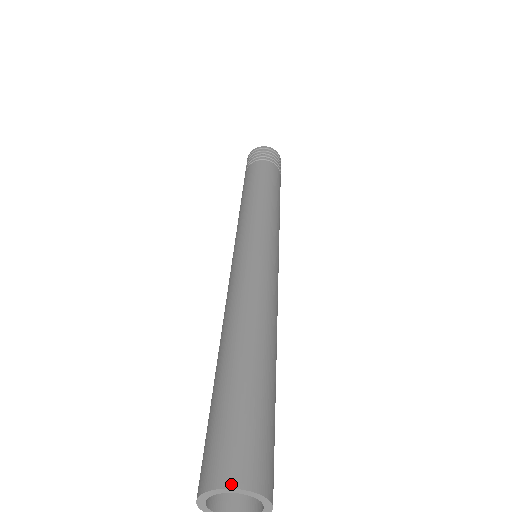
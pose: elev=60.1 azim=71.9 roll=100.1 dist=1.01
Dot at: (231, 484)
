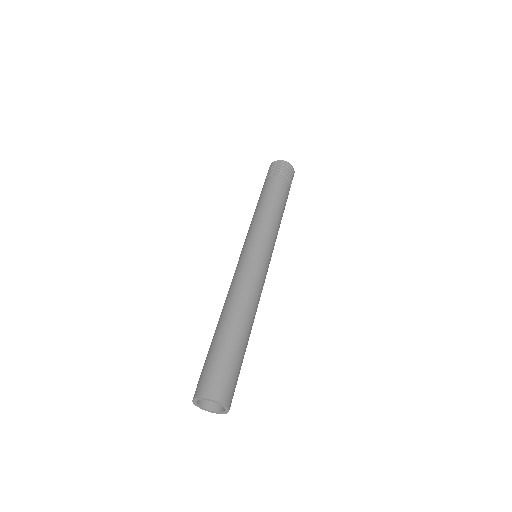
Dot at: (197, 396)
